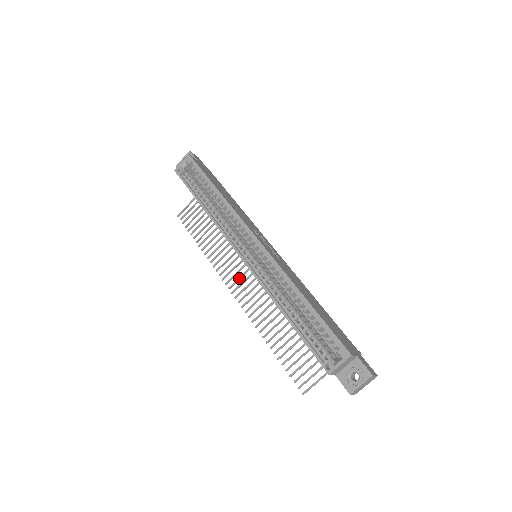
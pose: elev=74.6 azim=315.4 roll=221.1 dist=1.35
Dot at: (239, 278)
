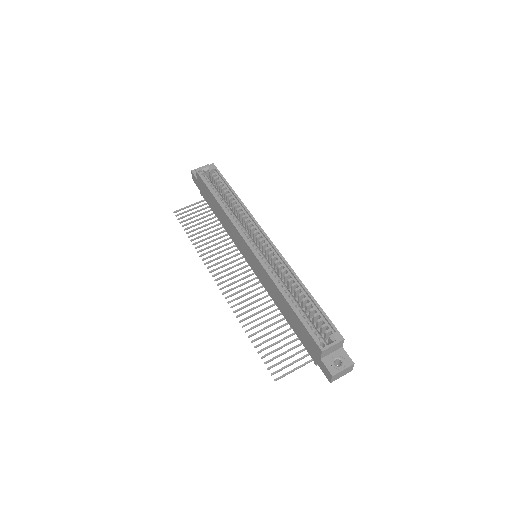
Dot at: (228, 274)
